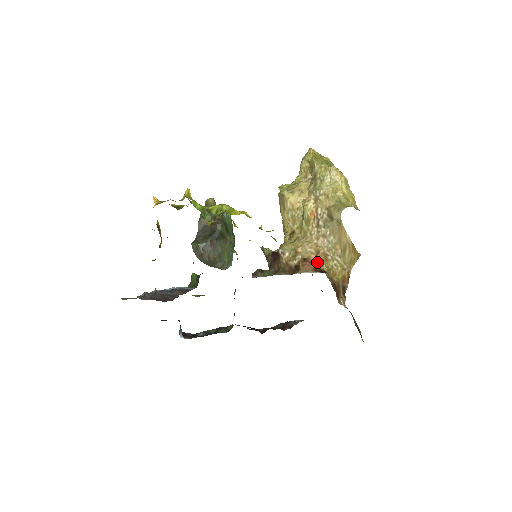
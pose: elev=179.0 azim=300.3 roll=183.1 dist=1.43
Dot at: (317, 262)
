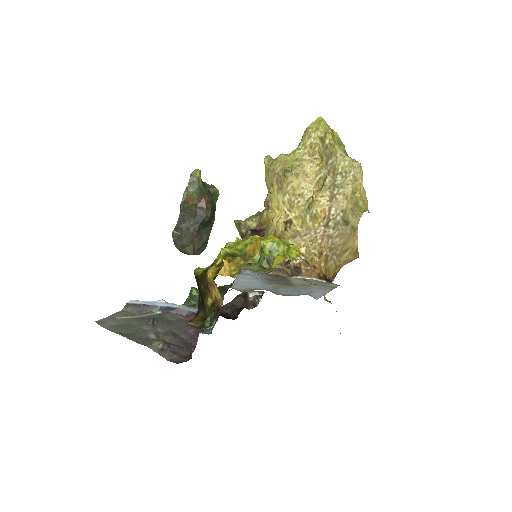
Dot at: (320, 265)
